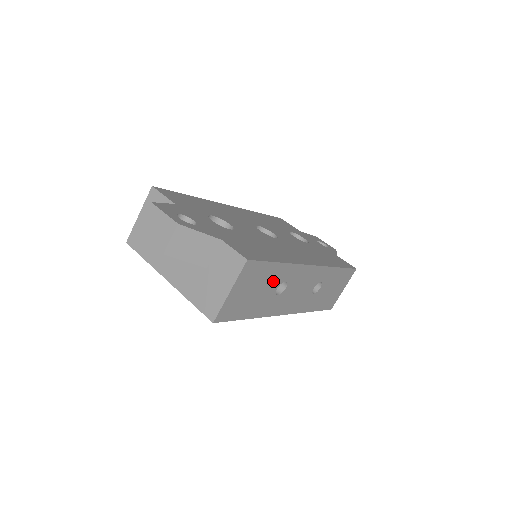
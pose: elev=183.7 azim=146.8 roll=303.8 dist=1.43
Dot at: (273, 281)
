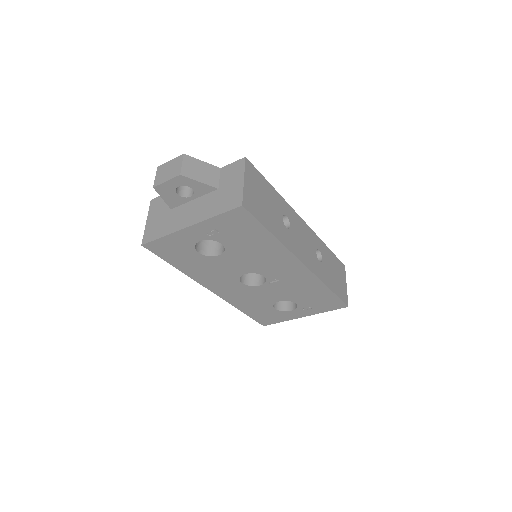
Dot at: (275, 205)
